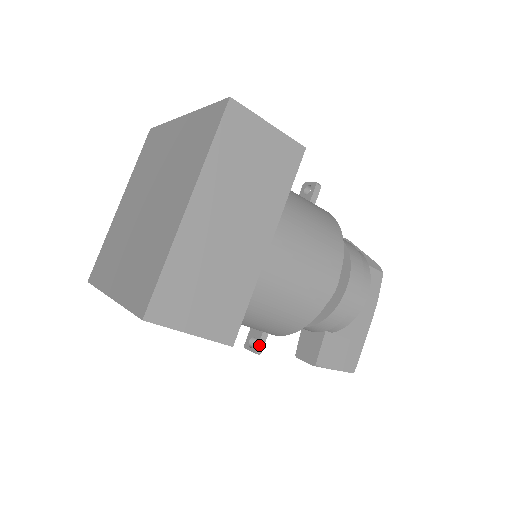
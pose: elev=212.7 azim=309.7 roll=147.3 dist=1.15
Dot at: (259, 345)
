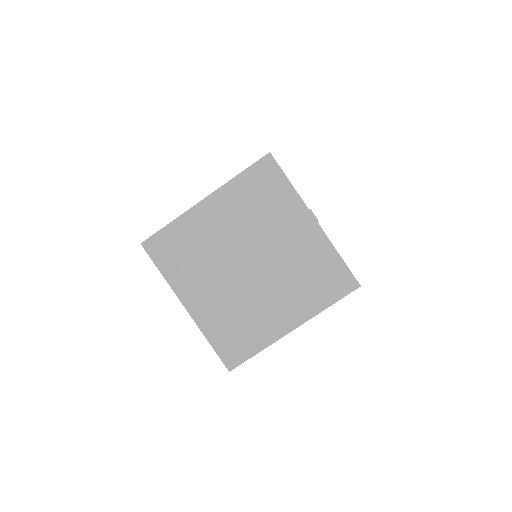
Dot at: occluded
